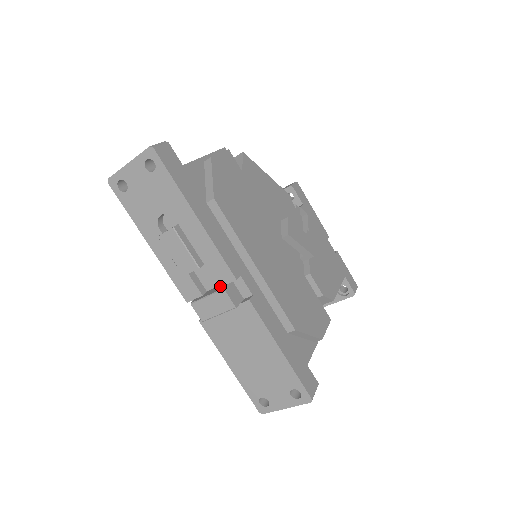
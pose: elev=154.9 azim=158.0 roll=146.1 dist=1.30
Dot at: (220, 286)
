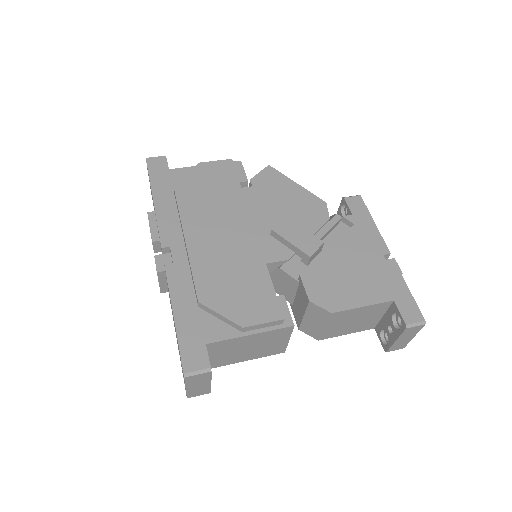
Dot at: occluded
